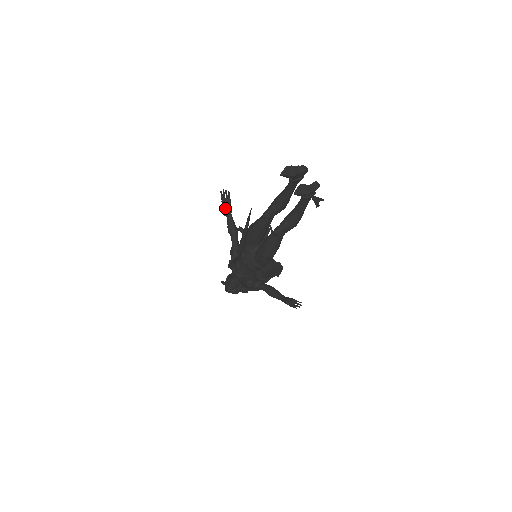
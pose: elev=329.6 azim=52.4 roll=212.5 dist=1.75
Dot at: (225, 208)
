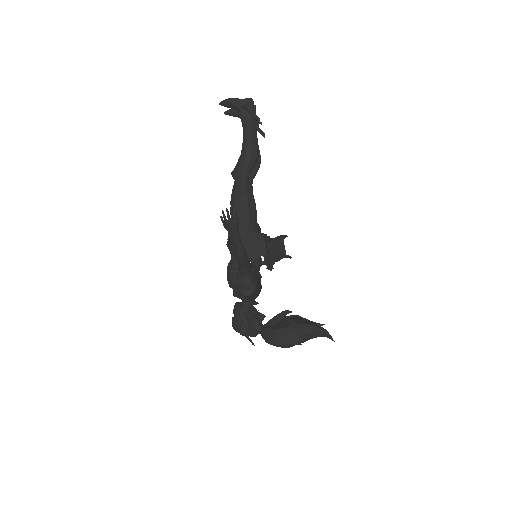
Dot at: occluded
